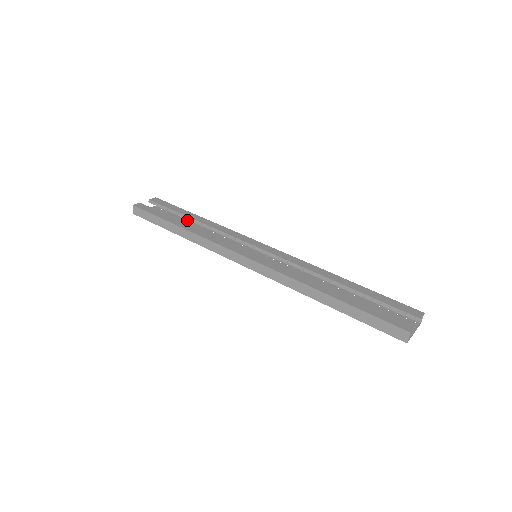
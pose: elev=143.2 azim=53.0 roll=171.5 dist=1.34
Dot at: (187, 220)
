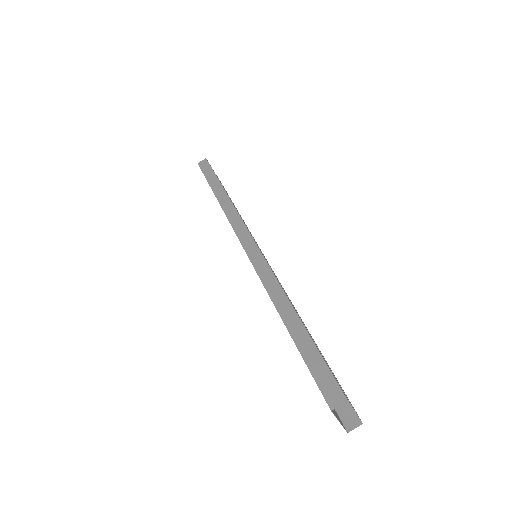
Dot at: occluded
